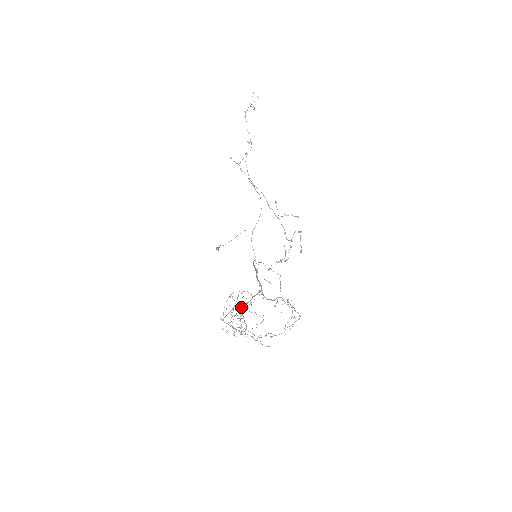
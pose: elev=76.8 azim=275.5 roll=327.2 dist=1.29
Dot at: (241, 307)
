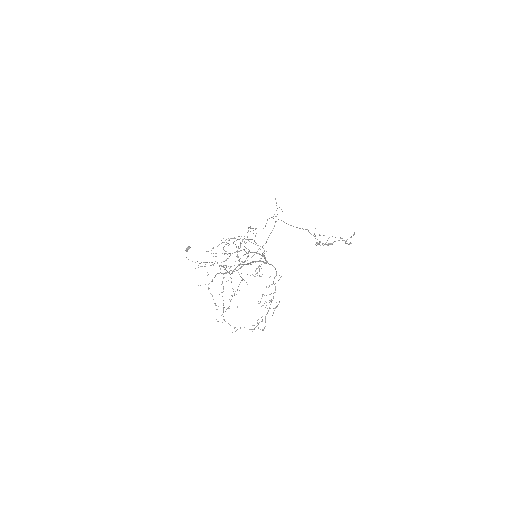
Dot at: occluded
